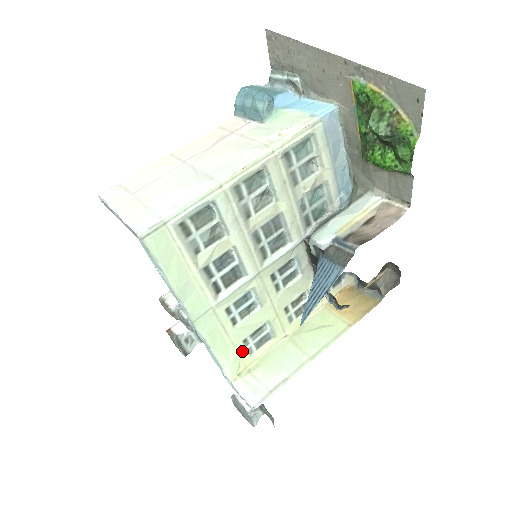
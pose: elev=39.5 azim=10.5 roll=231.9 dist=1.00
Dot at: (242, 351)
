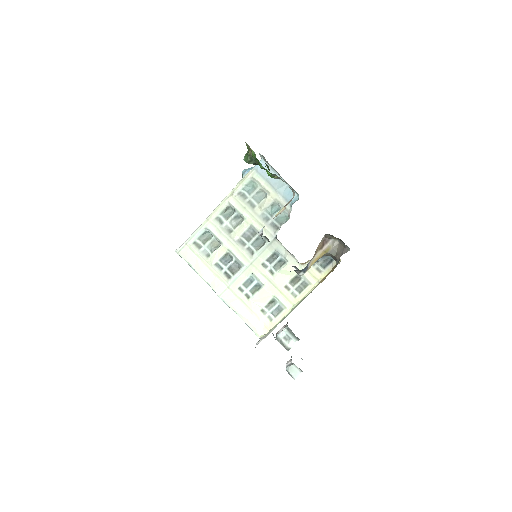
Dot at: (263, 318)
